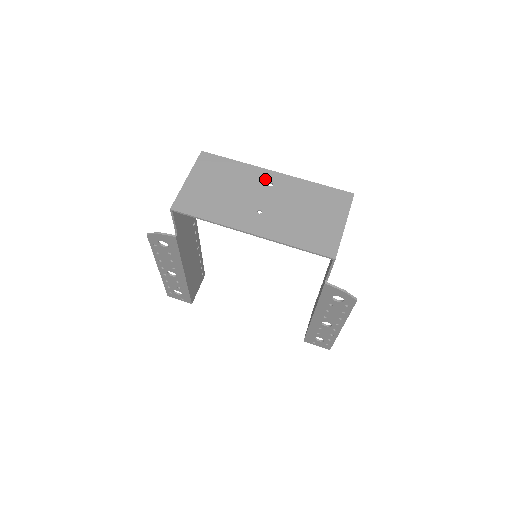
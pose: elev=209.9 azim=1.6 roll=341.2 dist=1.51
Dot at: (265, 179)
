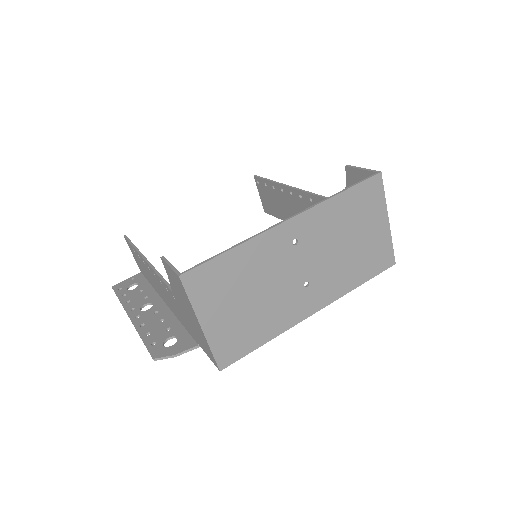
Dot at: (285, 241)
